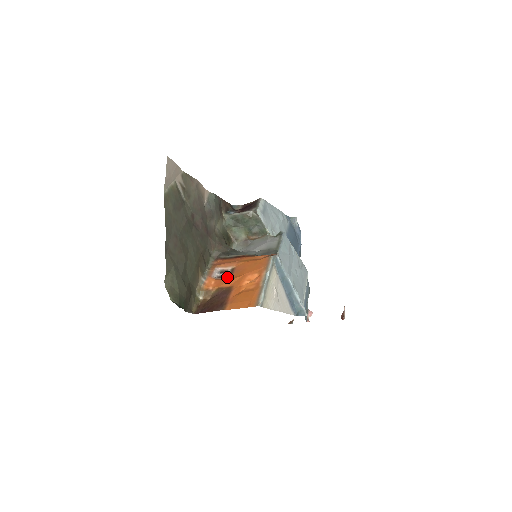
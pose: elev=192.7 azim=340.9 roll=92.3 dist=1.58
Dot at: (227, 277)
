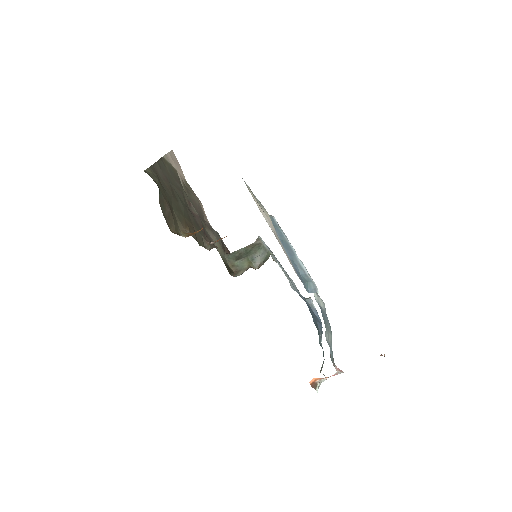
Dot at: occluded
